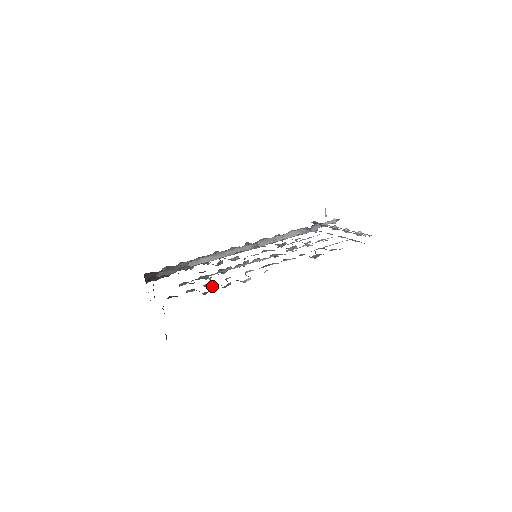
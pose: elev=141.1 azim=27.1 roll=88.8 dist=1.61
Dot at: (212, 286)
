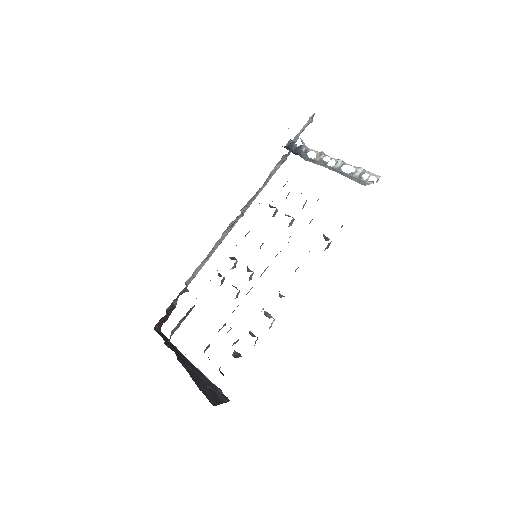
Dot at: occluded
